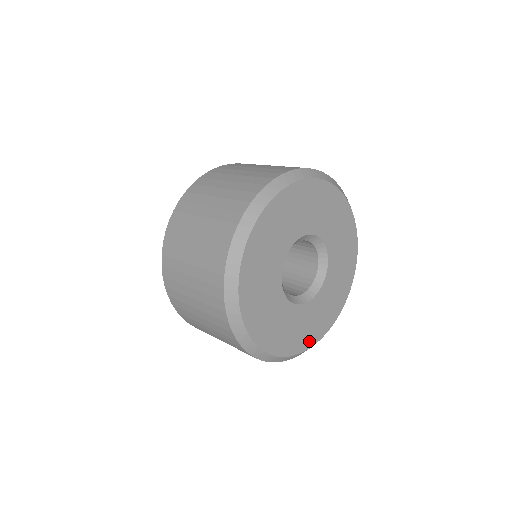
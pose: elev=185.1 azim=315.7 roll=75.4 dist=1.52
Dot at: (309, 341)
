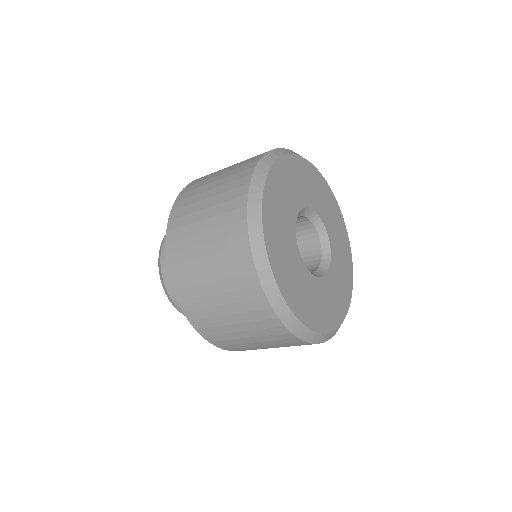
Dot at: (345, 304)
